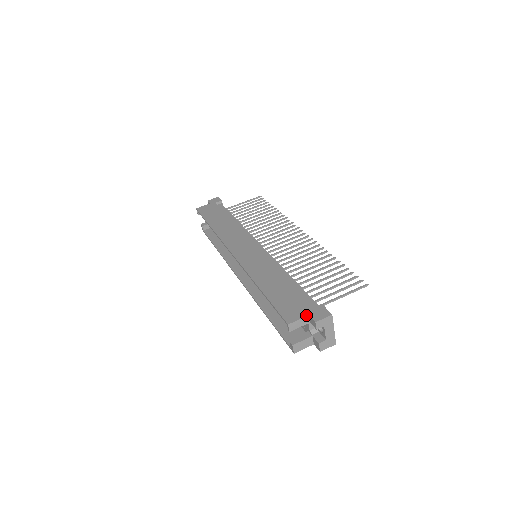
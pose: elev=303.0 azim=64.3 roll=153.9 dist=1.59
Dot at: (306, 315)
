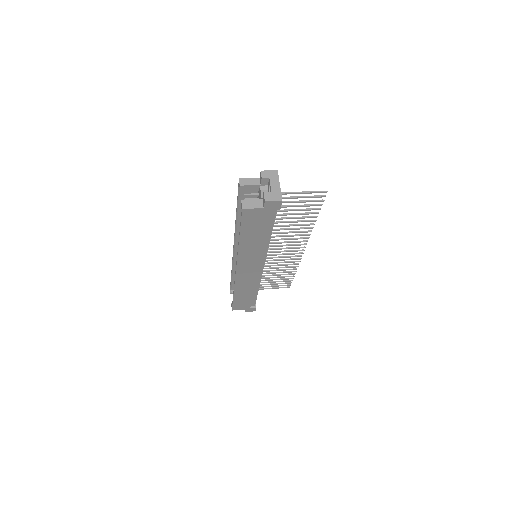
Dot at: (257, 178)
